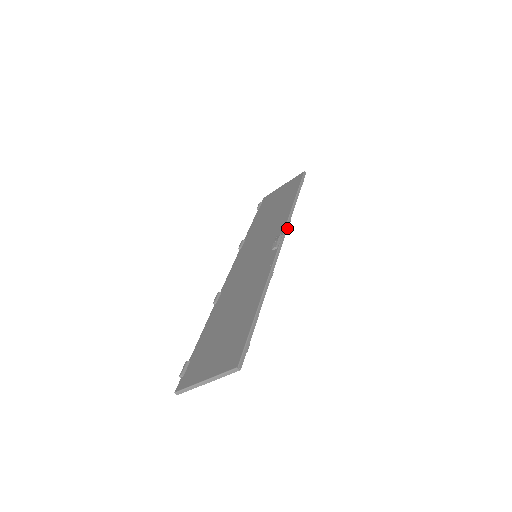
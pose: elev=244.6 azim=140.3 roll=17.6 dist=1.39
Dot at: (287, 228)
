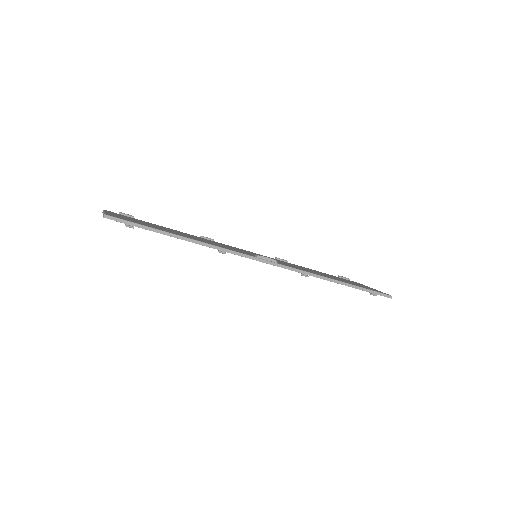
Dot at: (290, 269)
